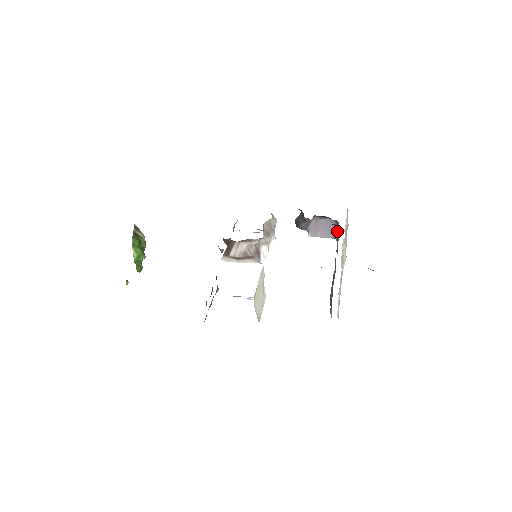
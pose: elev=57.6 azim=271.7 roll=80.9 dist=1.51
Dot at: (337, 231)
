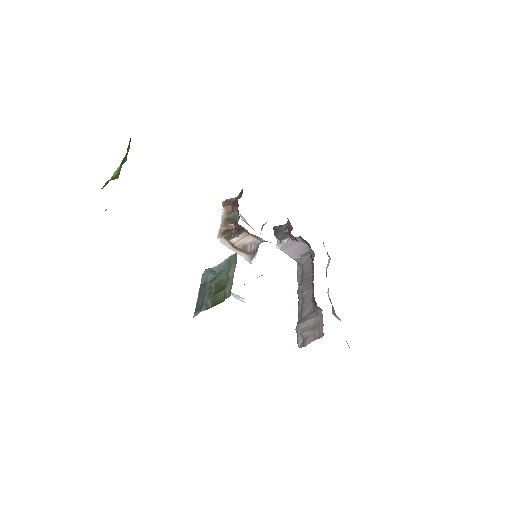
Dot at: (304, 257)
